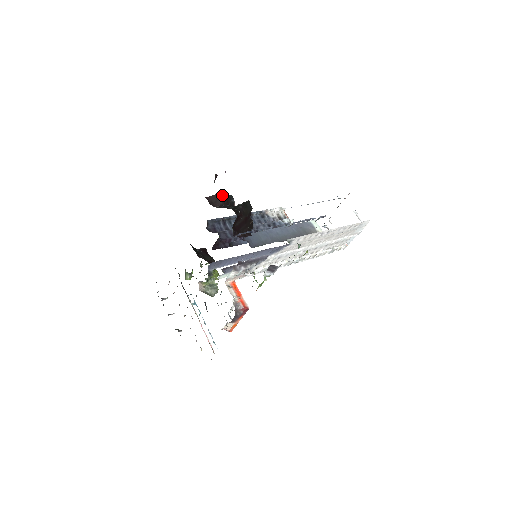
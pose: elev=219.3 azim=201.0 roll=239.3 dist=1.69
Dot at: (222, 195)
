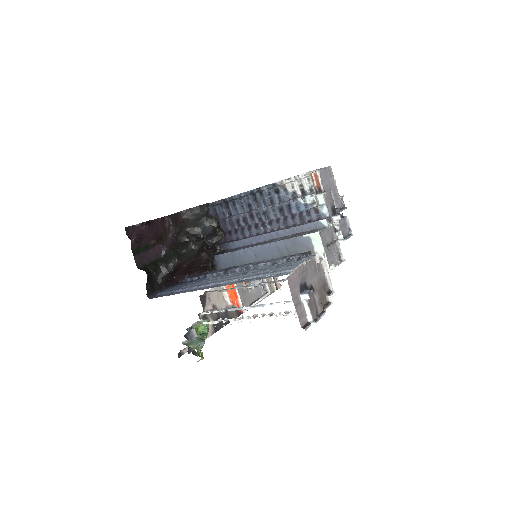
Dot at: (179, 216)
